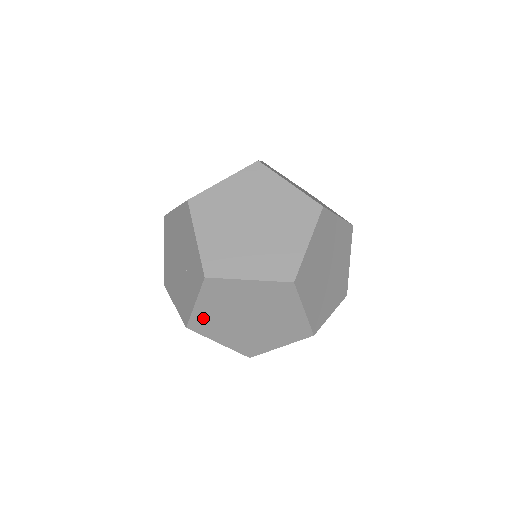
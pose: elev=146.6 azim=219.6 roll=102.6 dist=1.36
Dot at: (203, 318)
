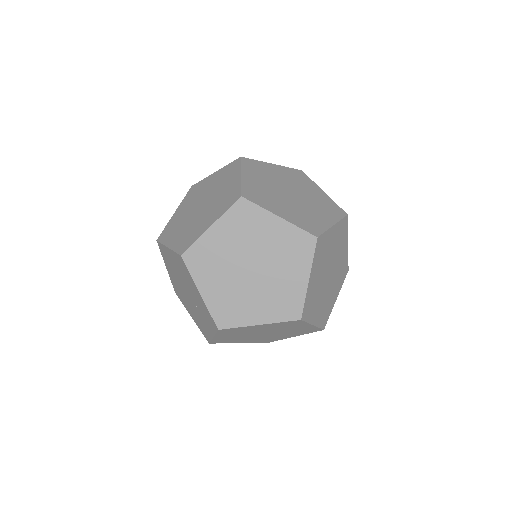
Dot at: (223, 339)
